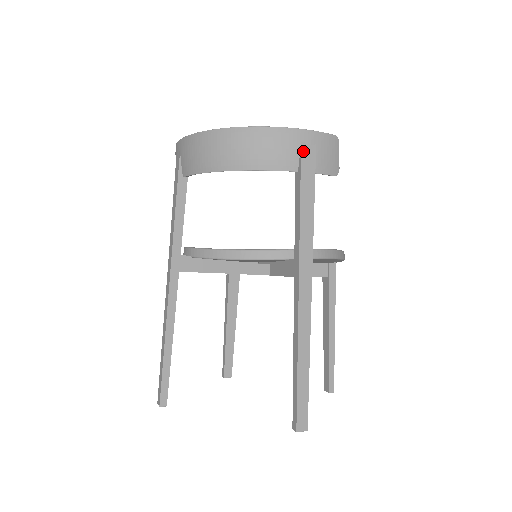
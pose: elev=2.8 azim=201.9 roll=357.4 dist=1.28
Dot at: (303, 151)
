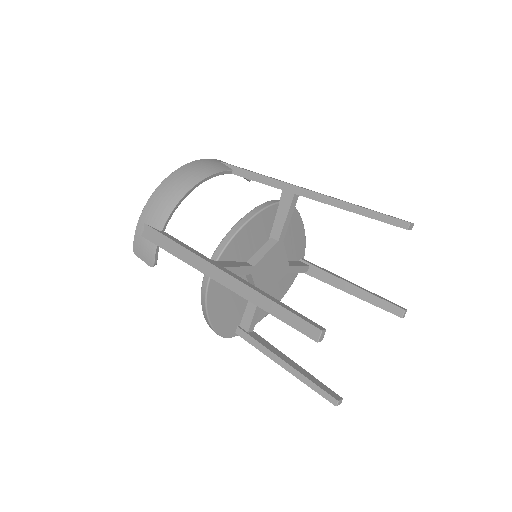
Dot at: (225, 163)
